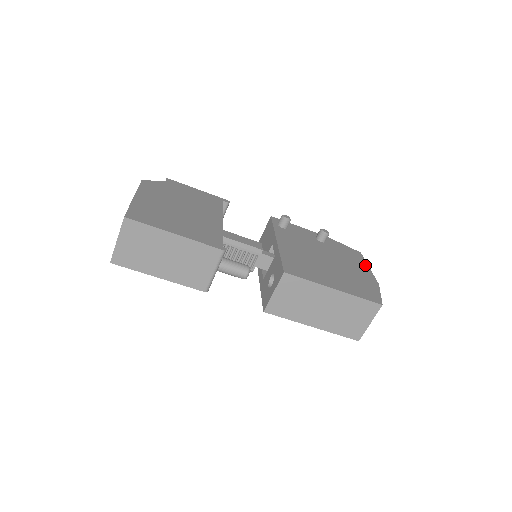
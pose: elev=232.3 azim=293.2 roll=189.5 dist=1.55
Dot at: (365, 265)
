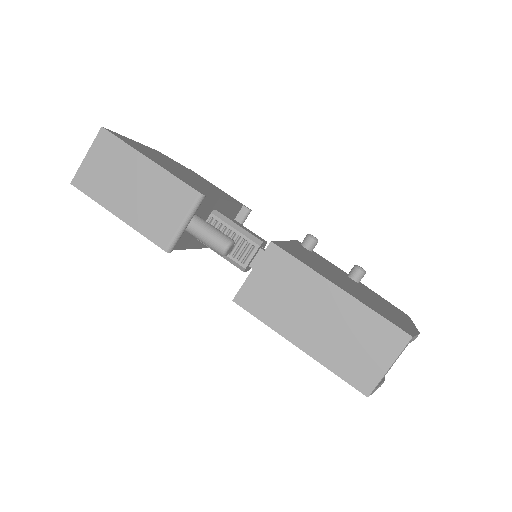
Dot at: (408, 319)
